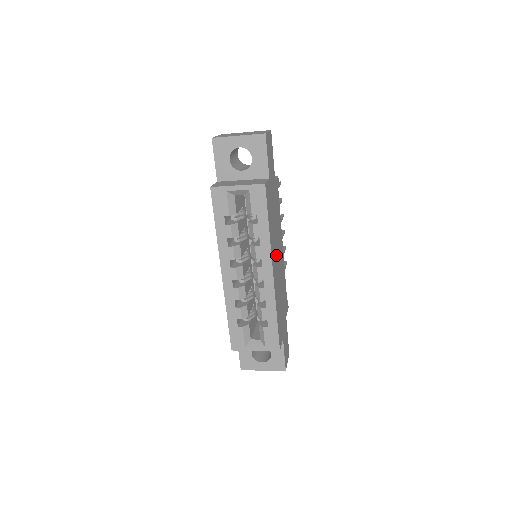
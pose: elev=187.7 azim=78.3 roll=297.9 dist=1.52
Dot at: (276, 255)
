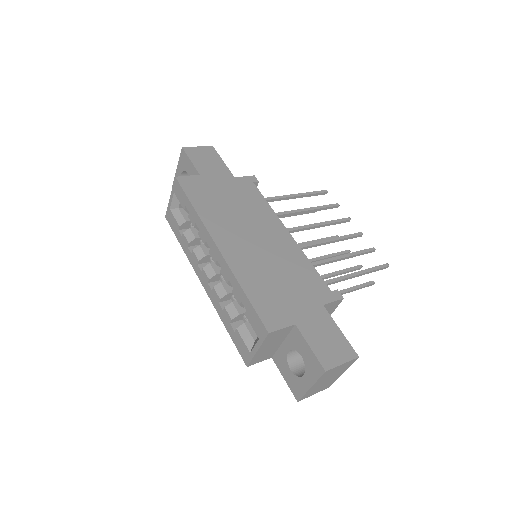
Dot at: (241, 234)
